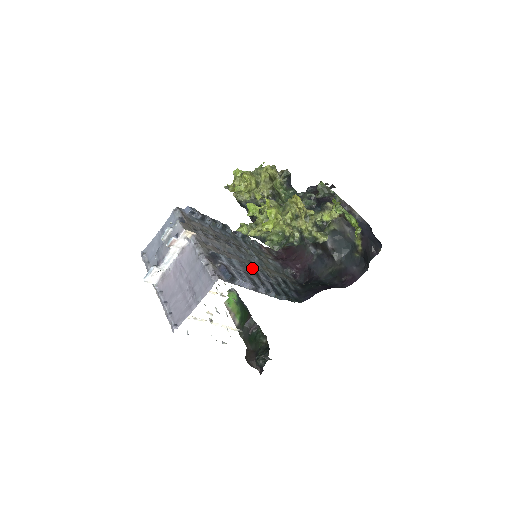
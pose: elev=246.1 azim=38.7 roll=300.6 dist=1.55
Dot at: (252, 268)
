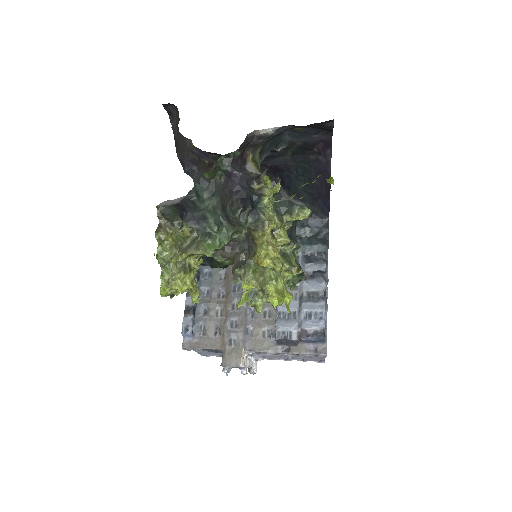
Dot at: occluded
